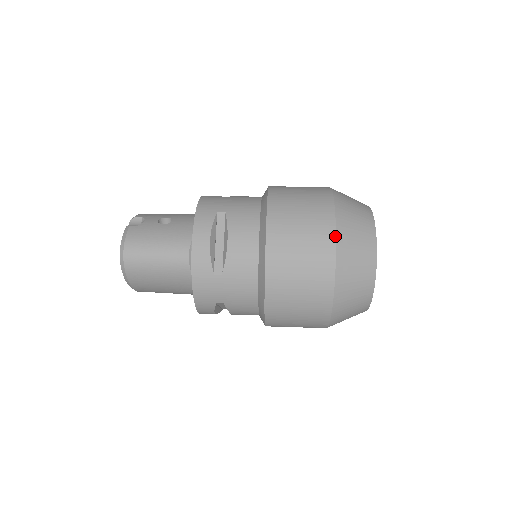
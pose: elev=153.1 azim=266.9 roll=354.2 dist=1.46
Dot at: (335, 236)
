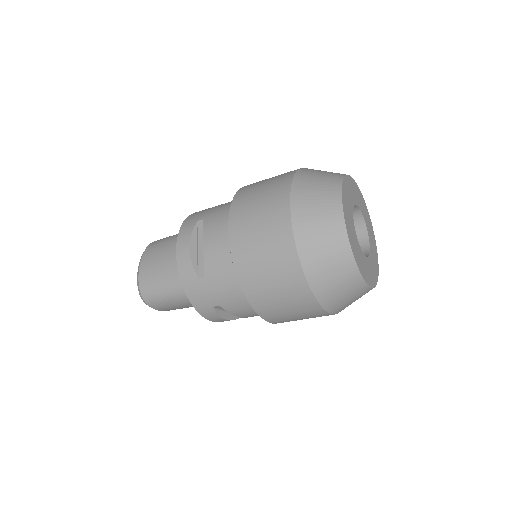
Dot at: occluded
